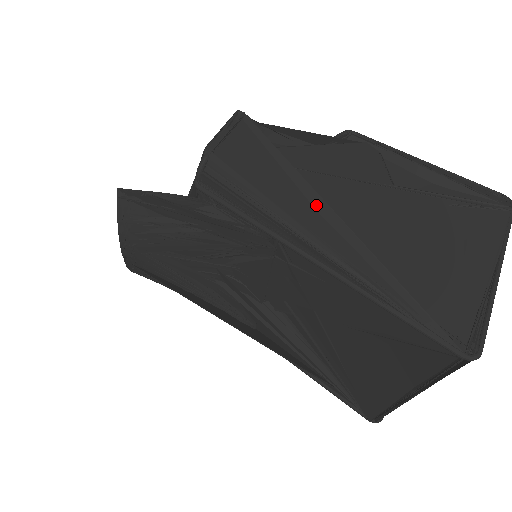
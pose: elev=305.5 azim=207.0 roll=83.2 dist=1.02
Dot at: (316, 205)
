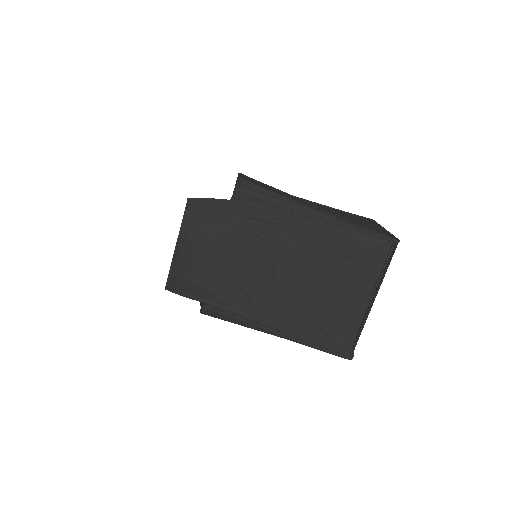
Dot at: (300, 200)
